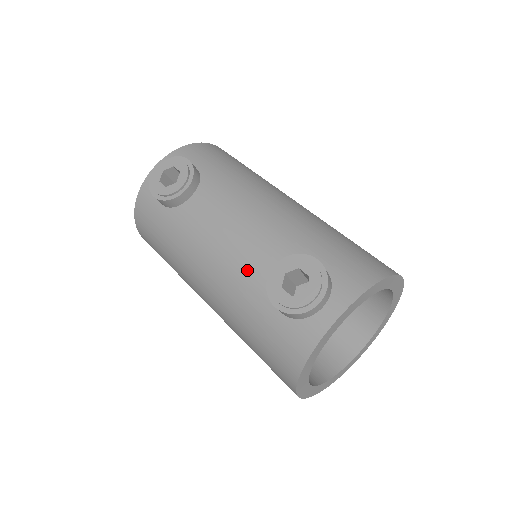
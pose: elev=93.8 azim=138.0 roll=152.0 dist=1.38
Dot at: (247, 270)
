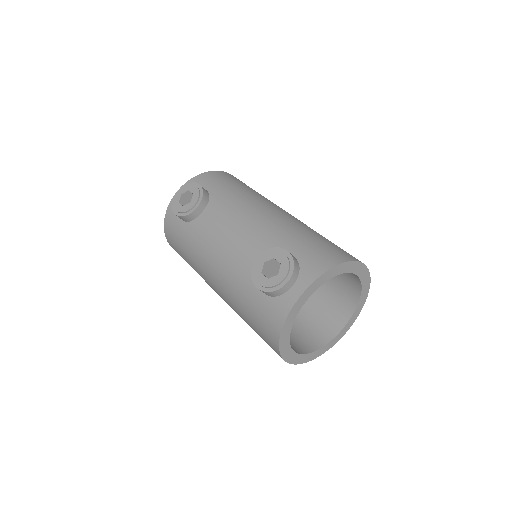
Dot at: (241, 264)
